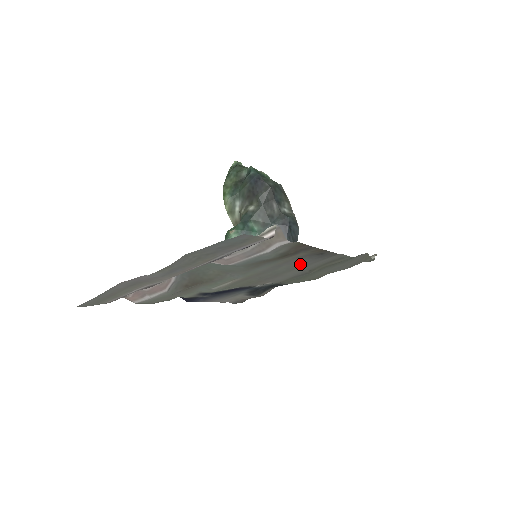
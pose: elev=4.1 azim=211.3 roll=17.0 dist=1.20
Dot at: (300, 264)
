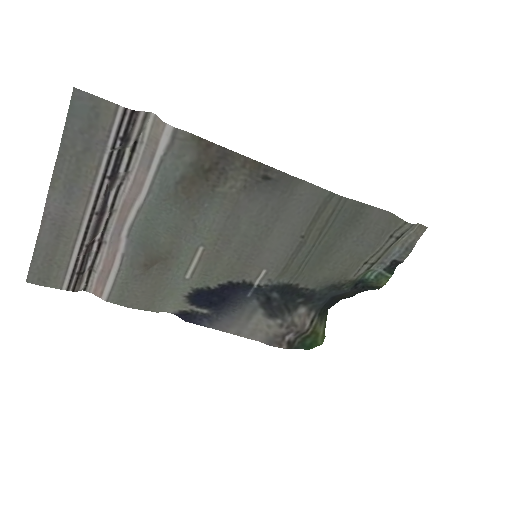
Dot at: (262, 210)
